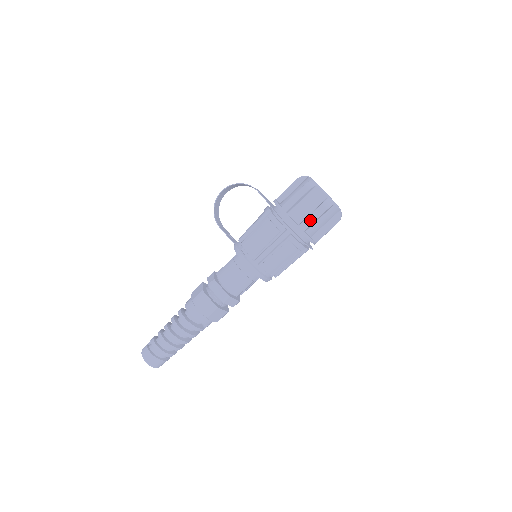
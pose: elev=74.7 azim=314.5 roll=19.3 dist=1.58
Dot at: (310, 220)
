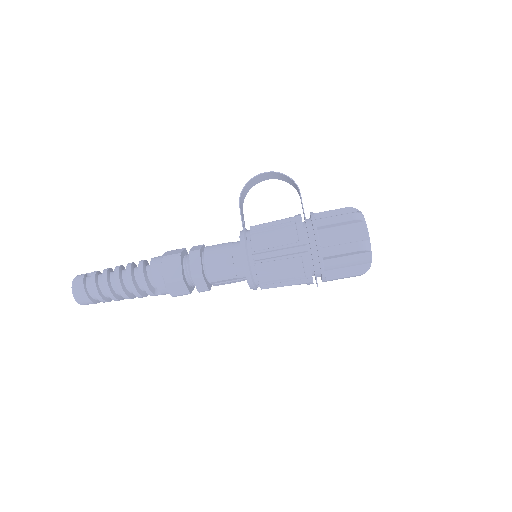
Dot at: (336, 250)
